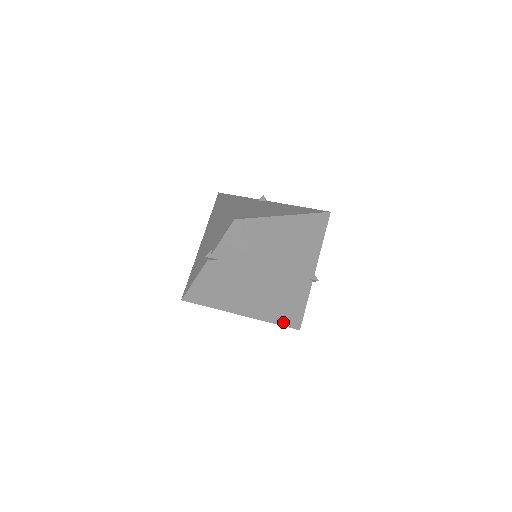
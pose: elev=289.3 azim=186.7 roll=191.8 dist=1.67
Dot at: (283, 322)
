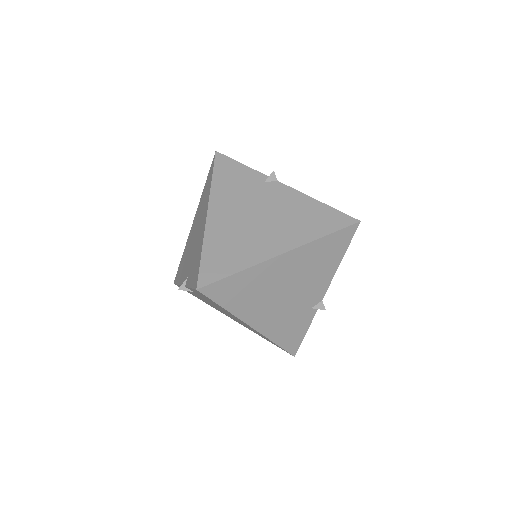
Dot at: occluded
